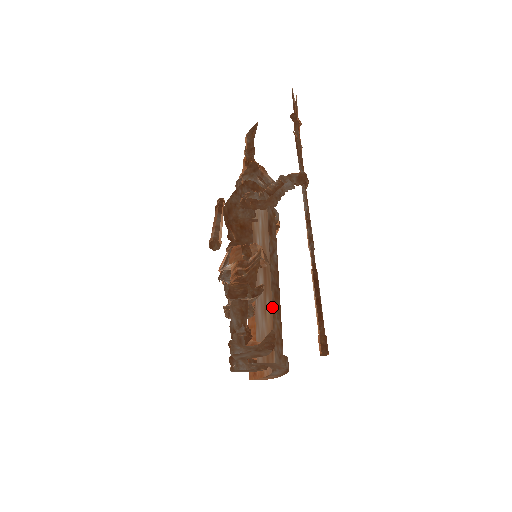
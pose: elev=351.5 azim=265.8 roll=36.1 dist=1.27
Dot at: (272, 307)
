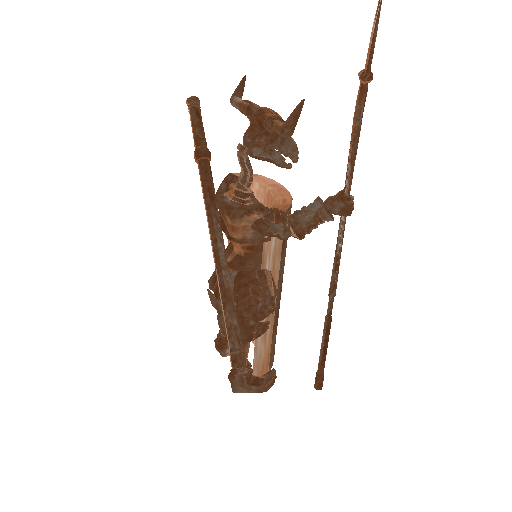
Dot at: (273, 332)
